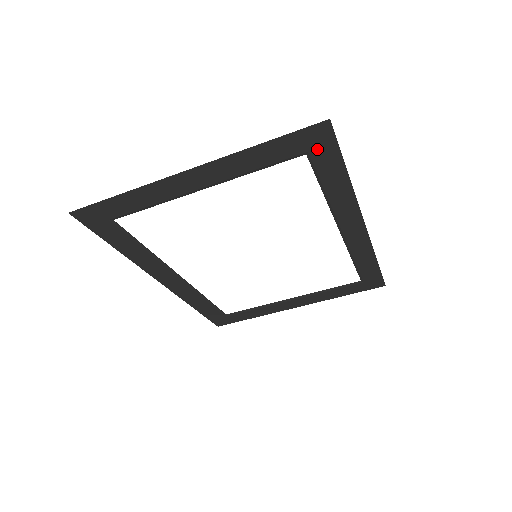
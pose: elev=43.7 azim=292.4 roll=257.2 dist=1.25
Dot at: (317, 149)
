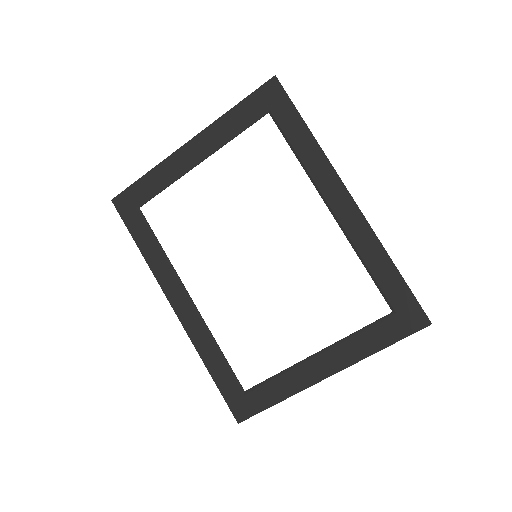
Dot at: (275, 105)
